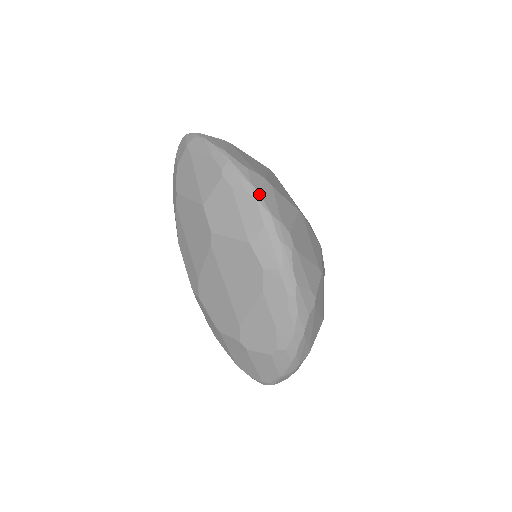
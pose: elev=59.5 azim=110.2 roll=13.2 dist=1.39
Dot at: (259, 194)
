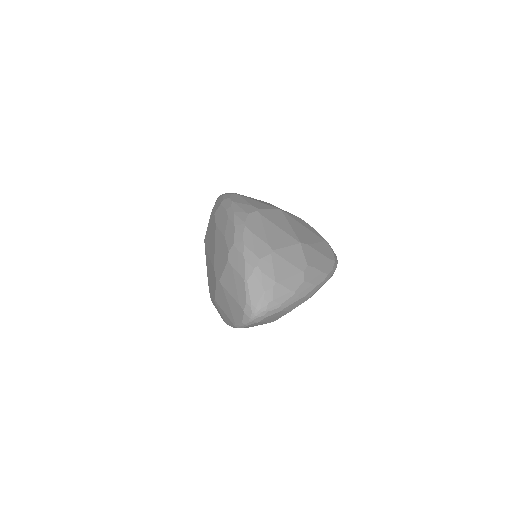
Dot at: occluded
